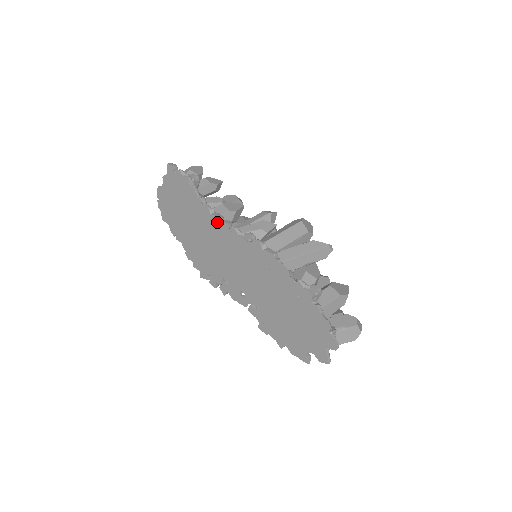
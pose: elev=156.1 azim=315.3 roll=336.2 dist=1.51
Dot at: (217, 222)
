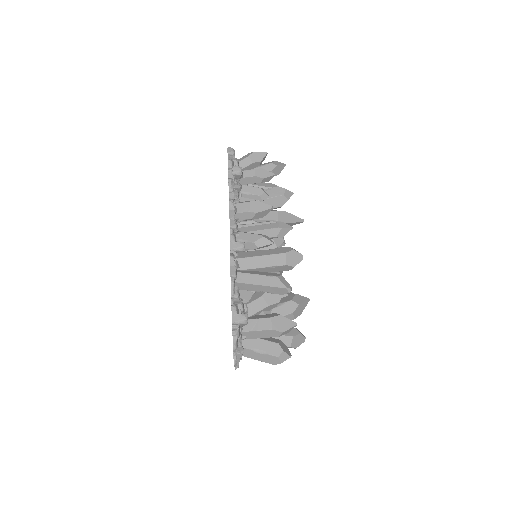
Dot at: occluded
